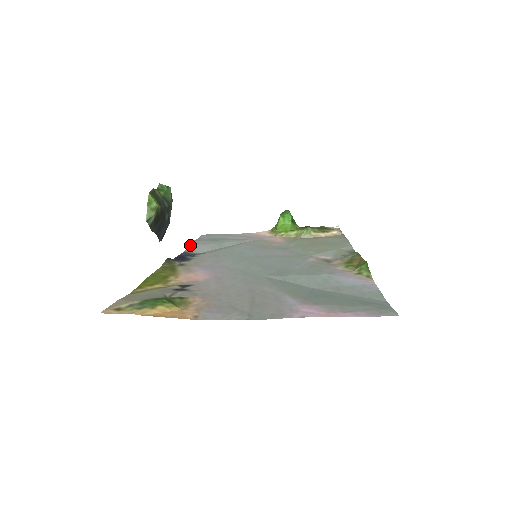
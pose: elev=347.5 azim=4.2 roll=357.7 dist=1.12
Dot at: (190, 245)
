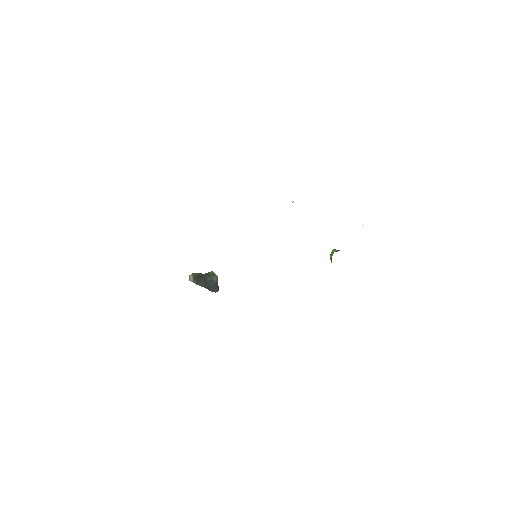
Dot at: occluded
